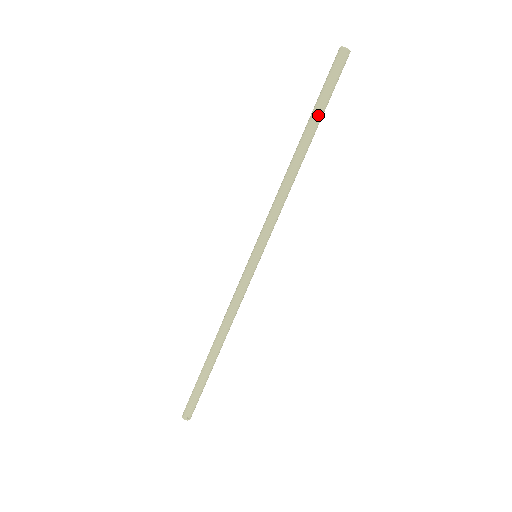
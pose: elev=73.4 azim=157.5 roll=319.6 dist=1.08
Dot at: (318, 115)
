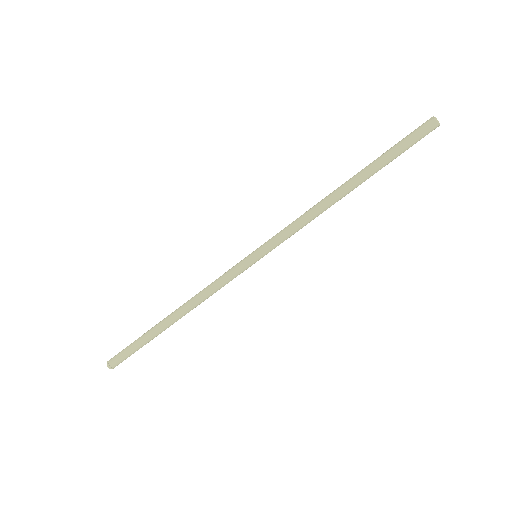
Dot at: occluded
